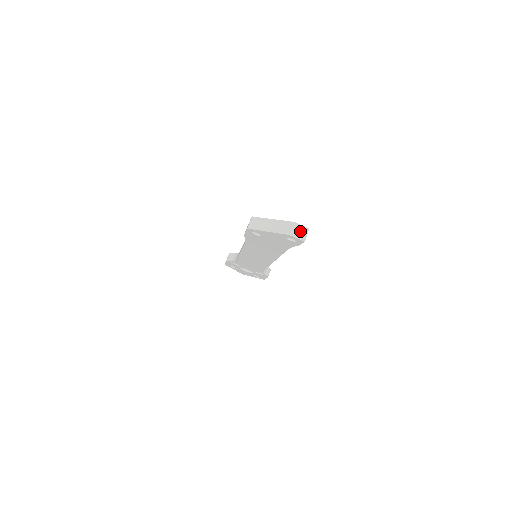
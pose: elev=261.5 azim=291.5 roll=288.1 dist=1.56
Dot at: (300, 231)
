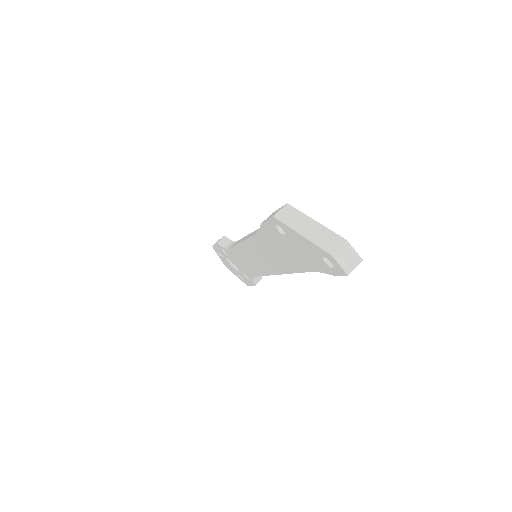
Dot at: (349, 257)
